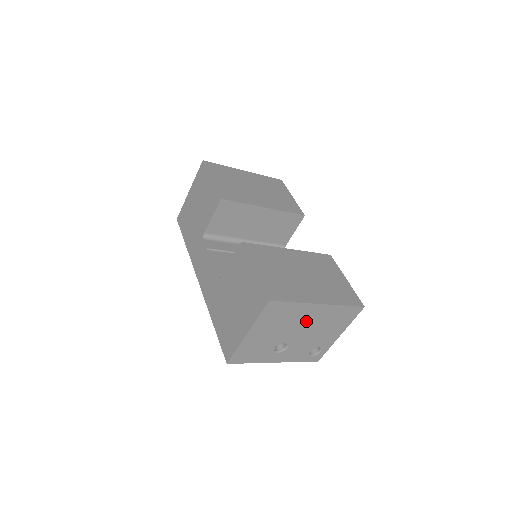
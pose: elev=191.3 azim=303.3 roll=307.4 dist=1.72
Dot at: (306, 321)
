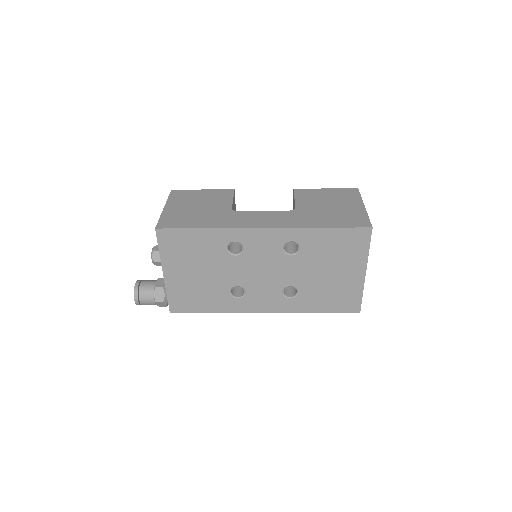
Dot at: occluded
